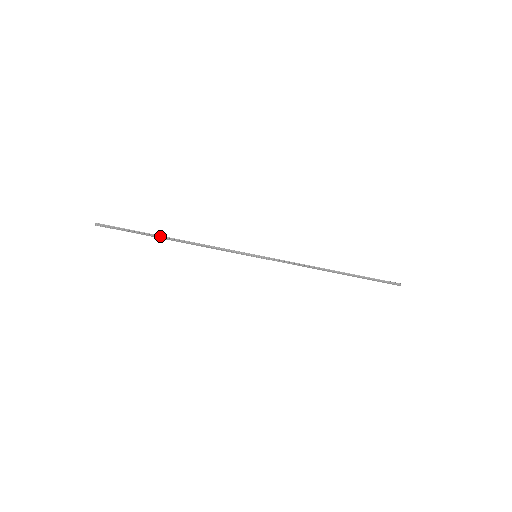
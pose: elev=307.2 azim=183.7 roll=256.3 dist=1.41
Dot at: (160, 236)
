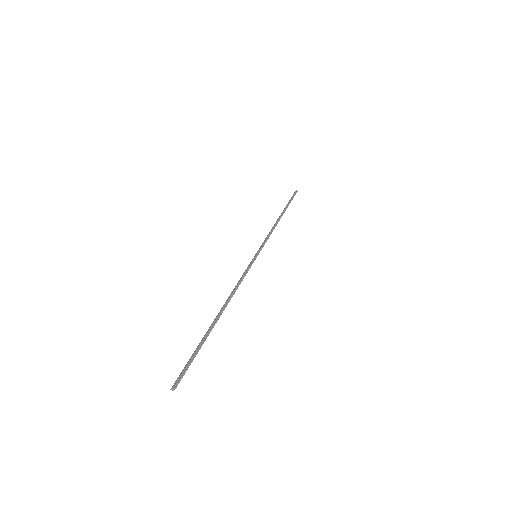
Dot at: (214, 323)
